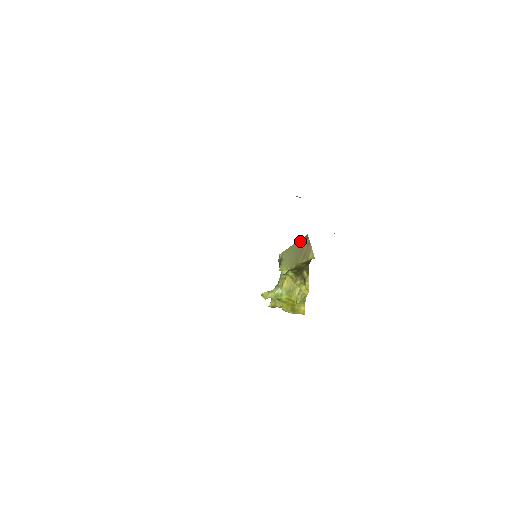
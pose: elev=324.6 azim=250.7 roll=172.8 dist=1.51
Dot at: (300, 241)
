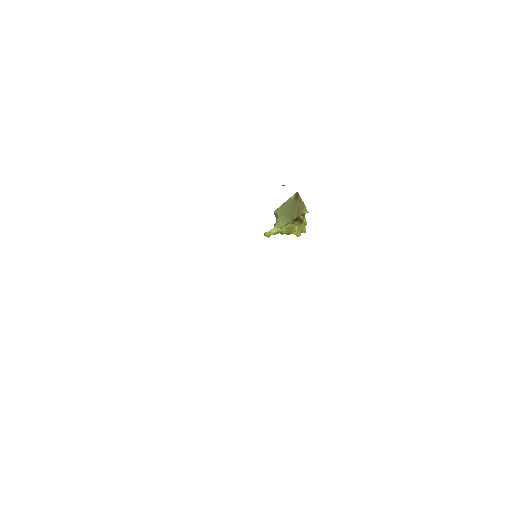
Dot at: (291, 198)
